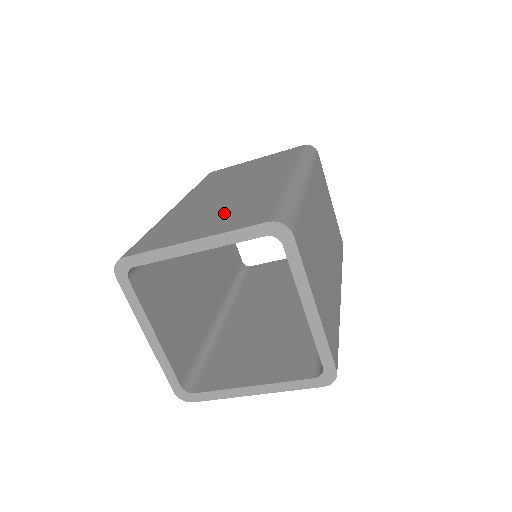
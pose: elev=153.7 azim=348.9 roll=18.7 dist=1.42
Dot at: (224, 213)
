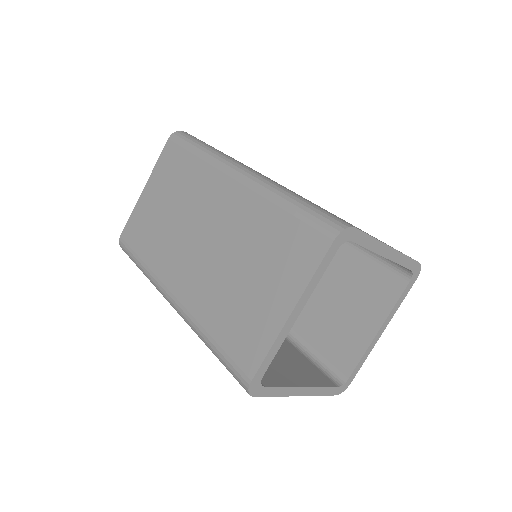
Dot at: (259, 266)
